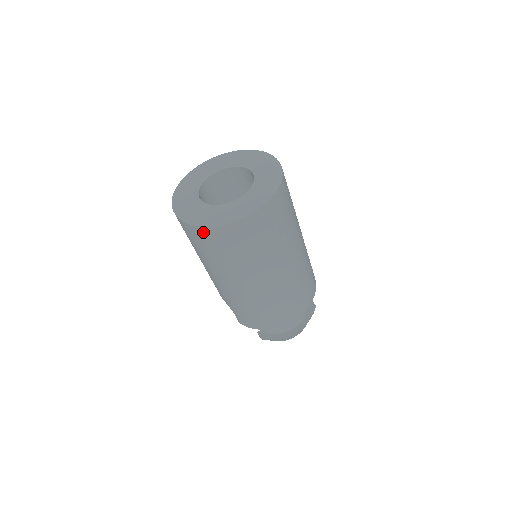
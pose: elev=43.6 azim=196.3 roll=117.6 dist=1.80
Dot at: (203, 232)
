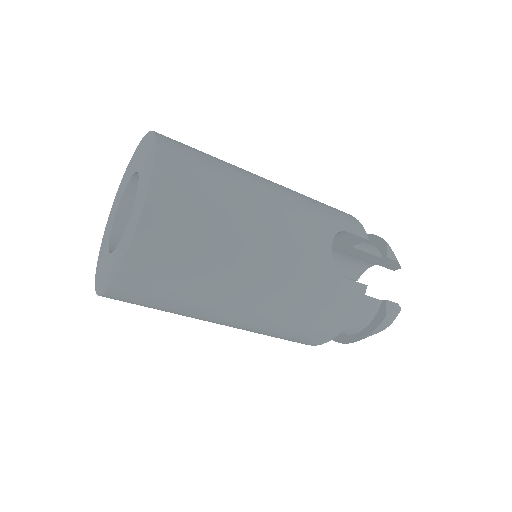
Dot at: occluded
